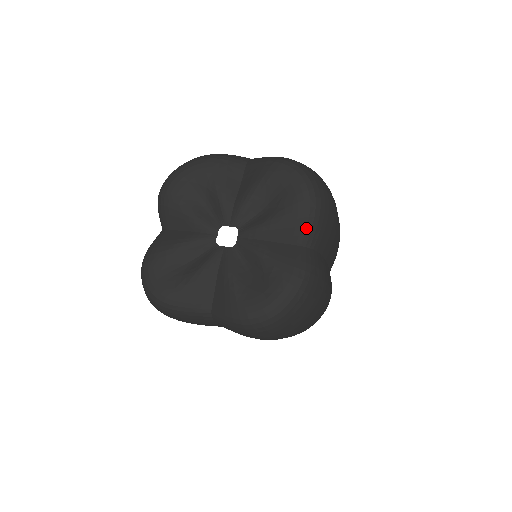
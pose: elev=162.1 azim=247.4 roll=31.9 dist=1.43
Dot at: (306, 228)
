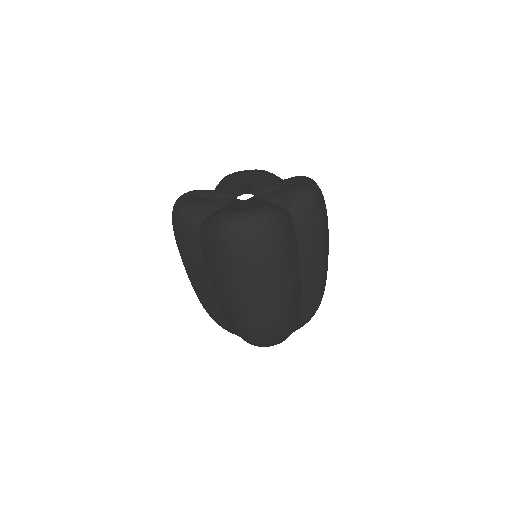
Dot at: (295, 200)
